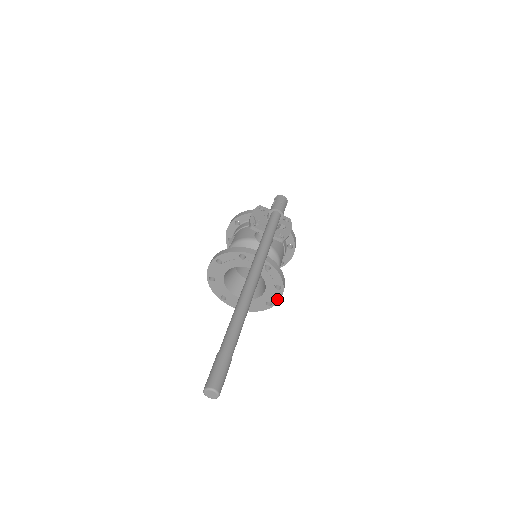
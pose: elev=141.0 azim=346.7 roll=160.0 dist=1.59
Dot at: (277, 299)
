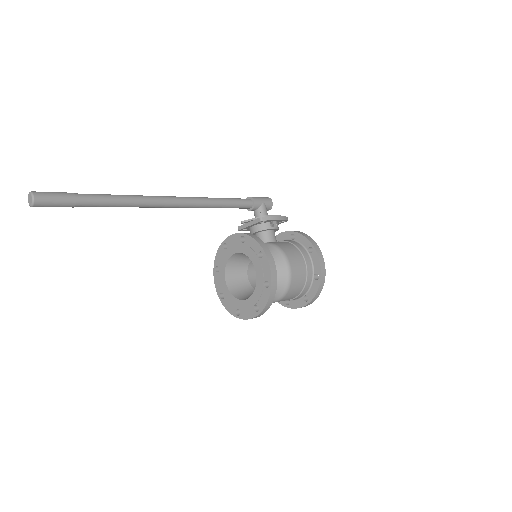
Dot at: (268, 271)
